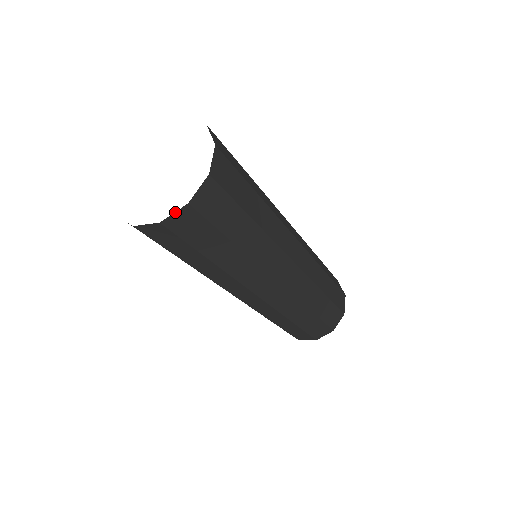
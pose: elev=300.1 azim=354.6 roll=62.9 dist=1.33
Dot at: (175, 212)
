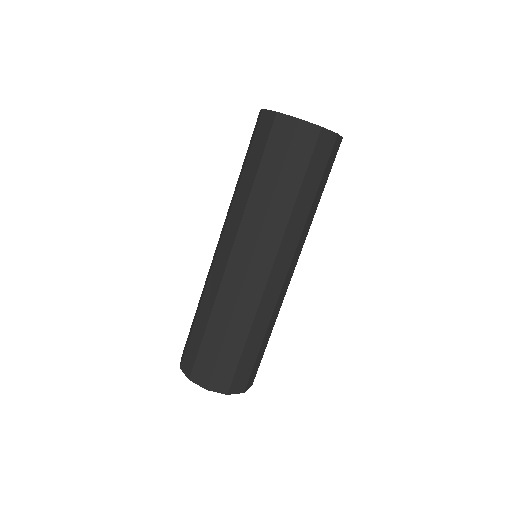
Dot at: (340, 136)
